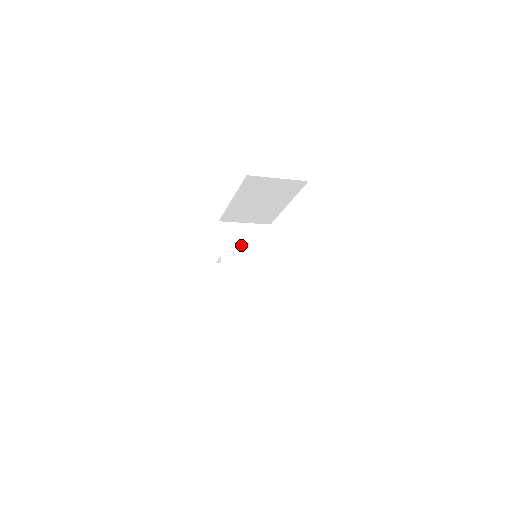
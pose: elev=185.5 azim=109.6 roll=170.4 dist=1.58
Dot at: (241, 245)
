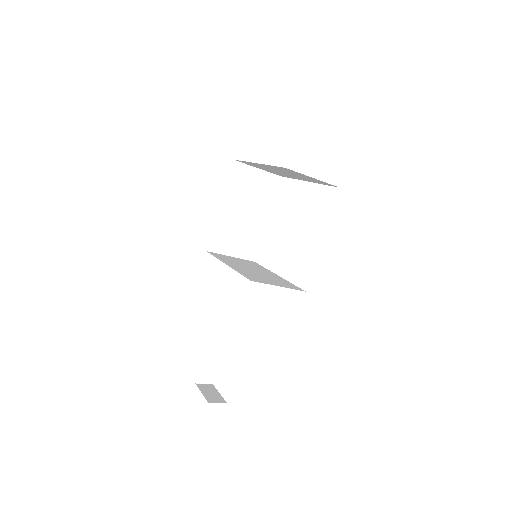
Dot at: (236, 262)
